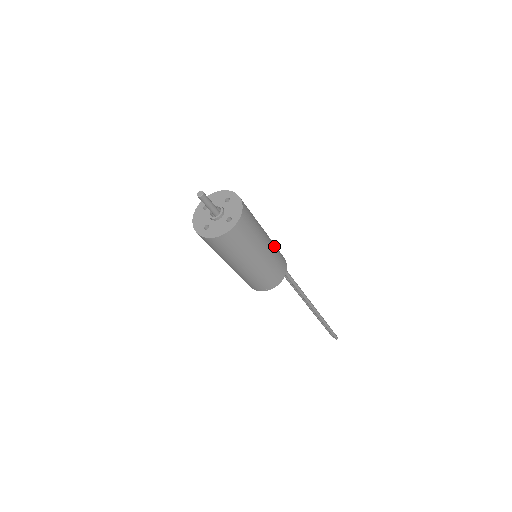
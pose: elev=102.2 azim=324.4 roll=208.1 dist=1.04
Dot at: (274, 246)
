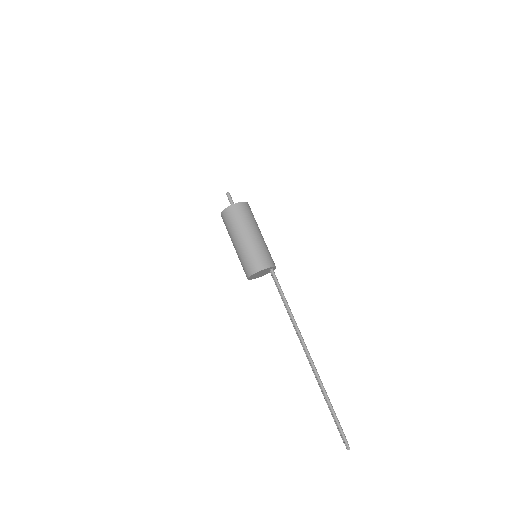
Dot at: (265, 245)
